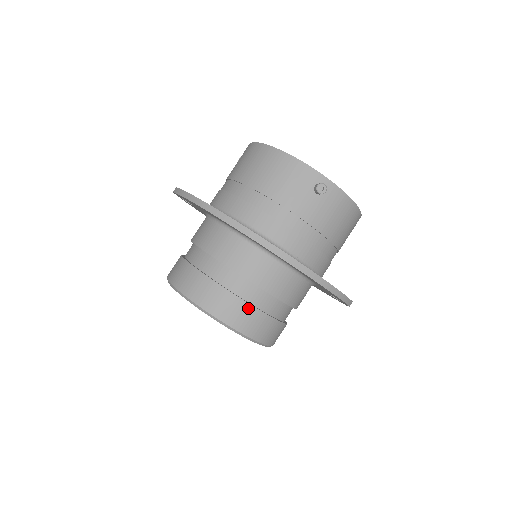
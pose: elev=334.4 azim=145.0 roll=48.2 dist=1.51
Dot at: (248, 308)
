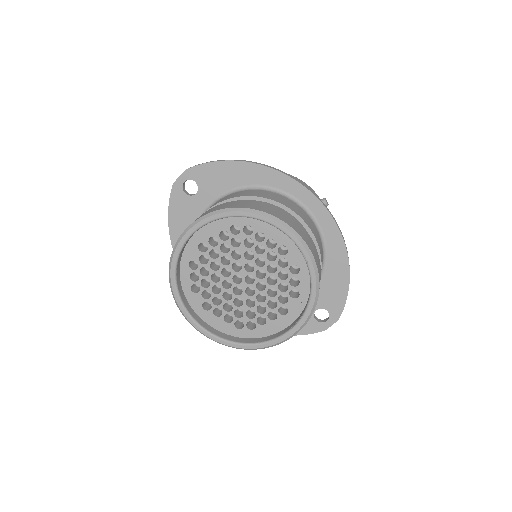
Dot at: (314, 246)
